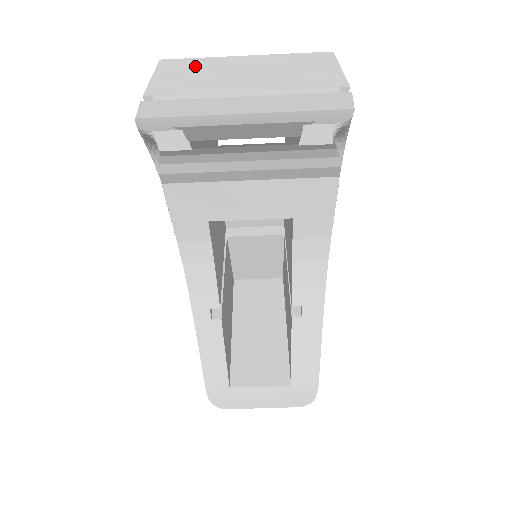
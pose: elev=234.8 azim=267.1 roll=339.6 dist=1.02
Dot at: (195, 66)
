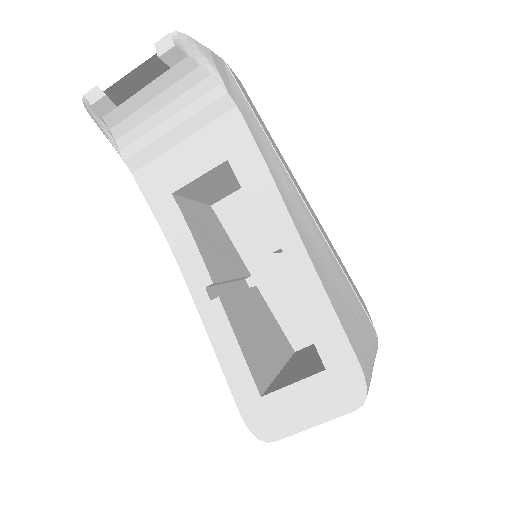
Dot at: occluded
